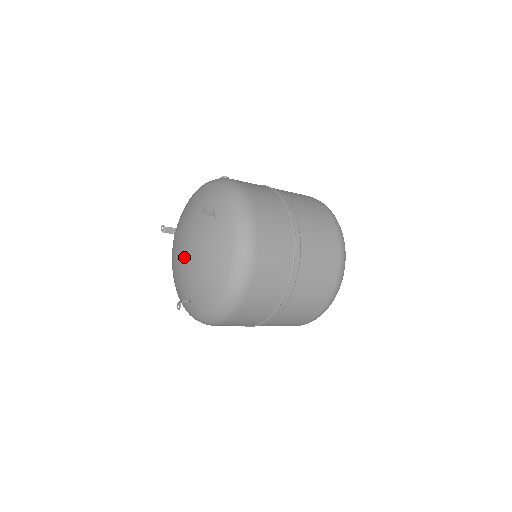
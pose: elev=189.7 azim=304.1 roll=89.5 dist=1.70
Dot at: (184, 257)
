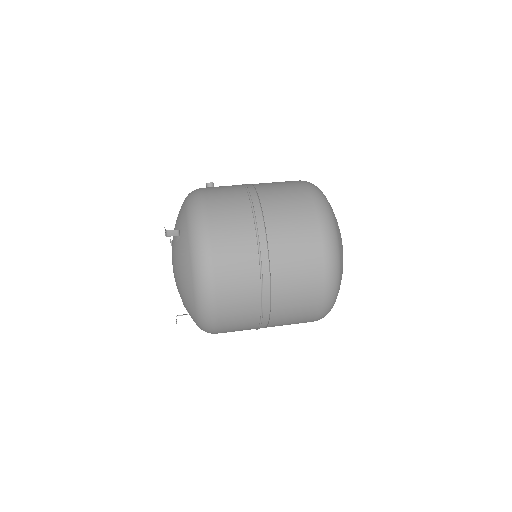
Dot at: occluded
